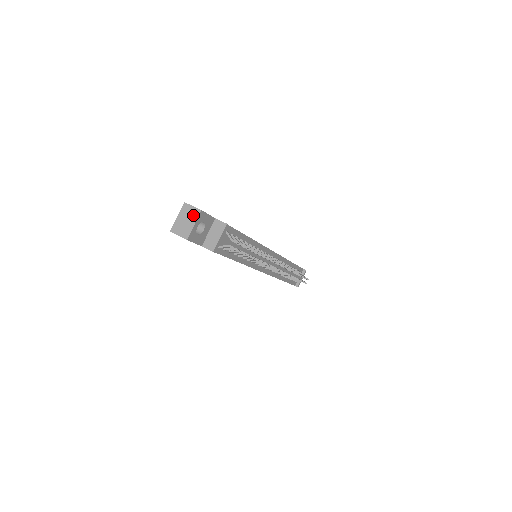
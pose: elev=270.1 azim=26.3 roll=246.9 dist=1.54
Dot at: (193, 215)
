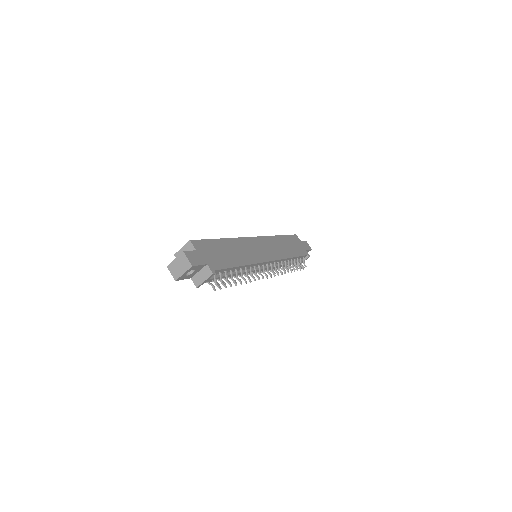
Dot at: (185, 266)
